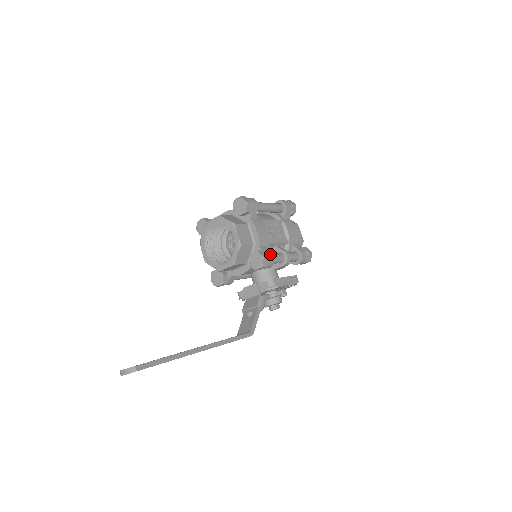
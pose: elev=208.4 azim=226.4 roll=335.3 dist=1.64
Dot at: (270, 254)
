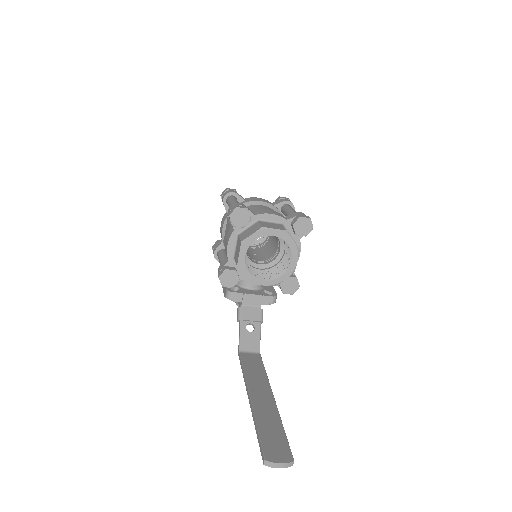
Dot at: occluded
